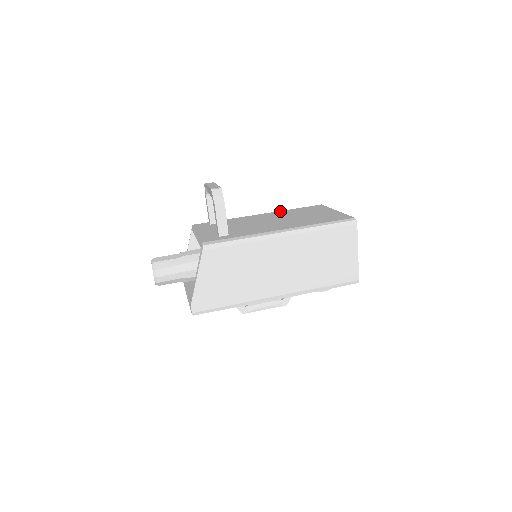
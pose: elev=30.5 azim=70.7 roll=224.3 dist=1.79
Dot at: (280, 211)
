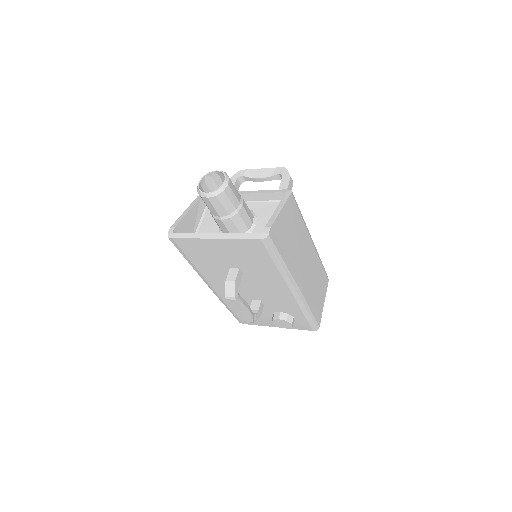
Dot at: occluded
